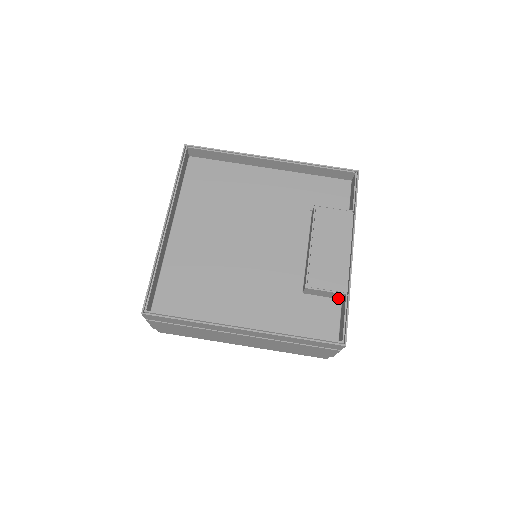
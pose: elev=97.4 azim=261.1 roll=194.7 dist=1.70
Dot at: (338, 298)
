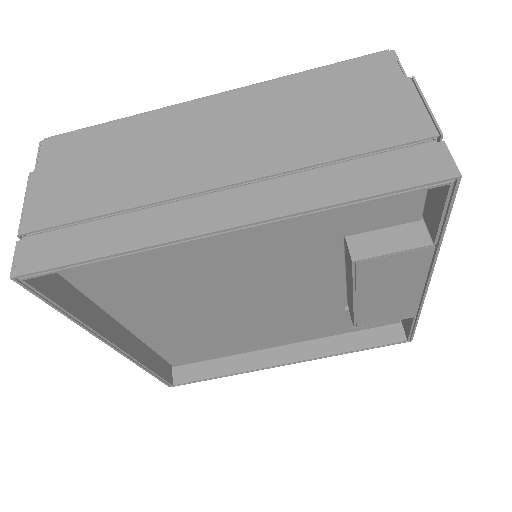
Dot at: occluded
